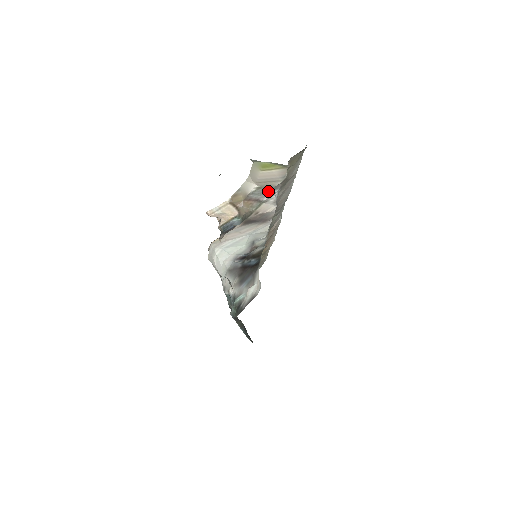
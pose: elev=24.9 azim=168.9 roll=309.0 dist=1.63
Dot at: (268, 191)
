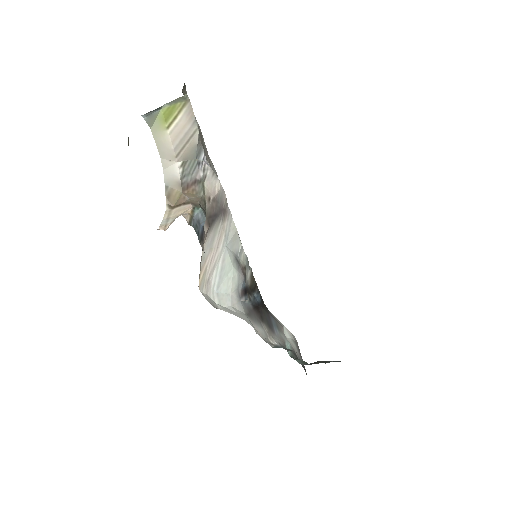
Dot at: (195, 160)
